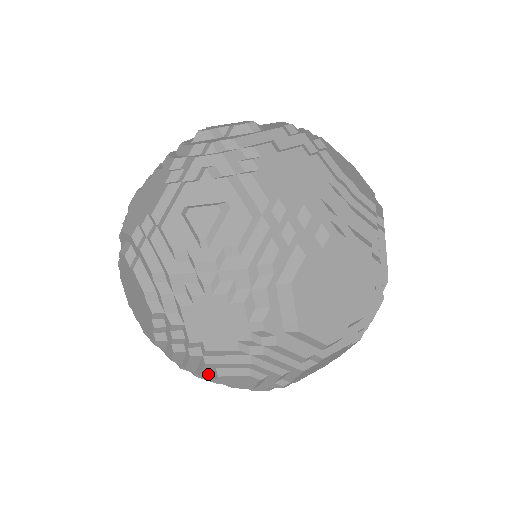
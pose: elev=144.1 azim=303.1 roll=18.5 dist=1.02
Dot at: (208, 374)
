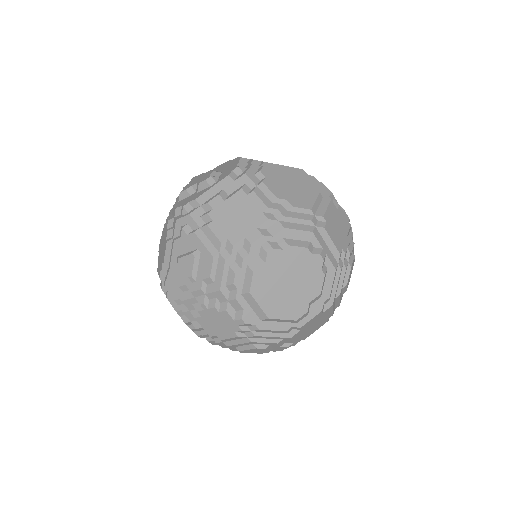
Dot at: (236, 349)
